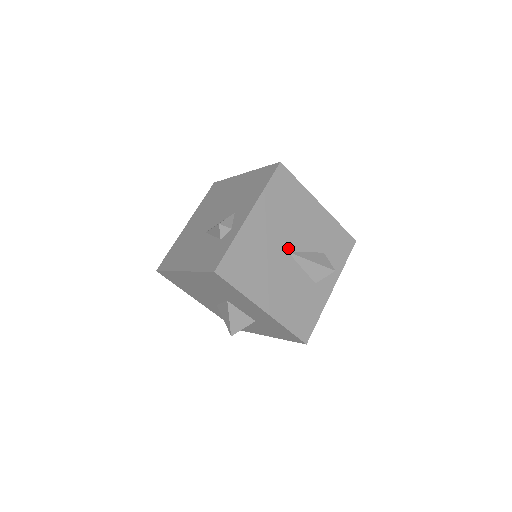
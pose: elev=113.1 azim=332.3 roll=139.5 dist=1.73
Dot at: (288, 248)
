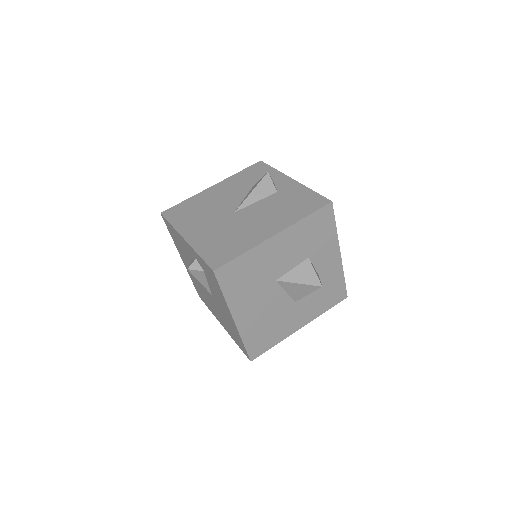
Dot at: (232, 212)
